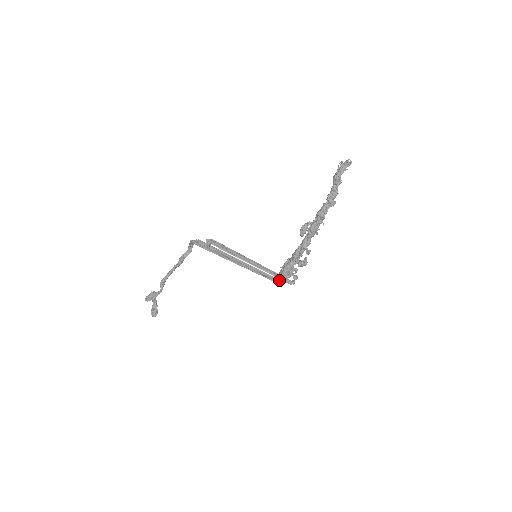
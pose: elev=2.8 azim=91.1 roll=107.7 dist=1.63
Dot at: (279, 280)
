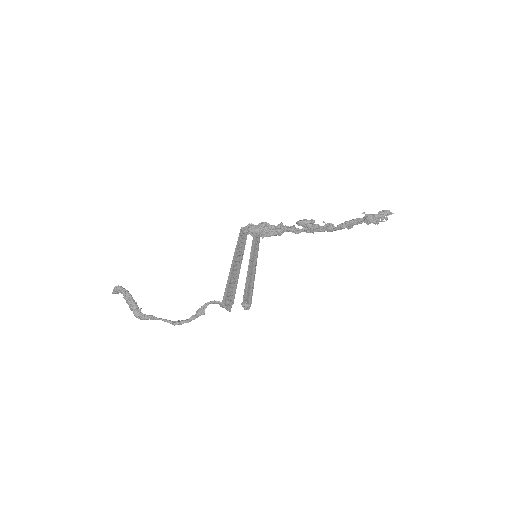
Dot at: (248, 231)
